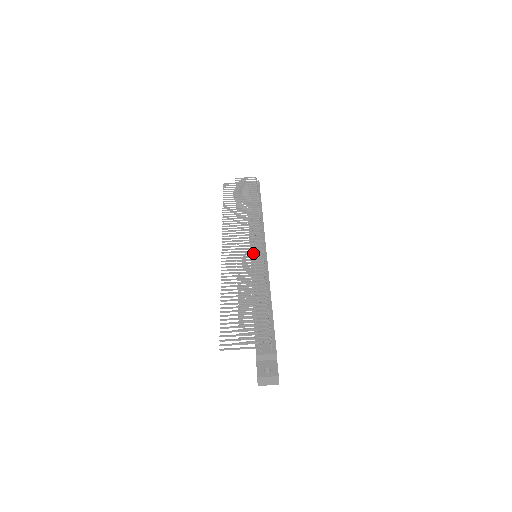
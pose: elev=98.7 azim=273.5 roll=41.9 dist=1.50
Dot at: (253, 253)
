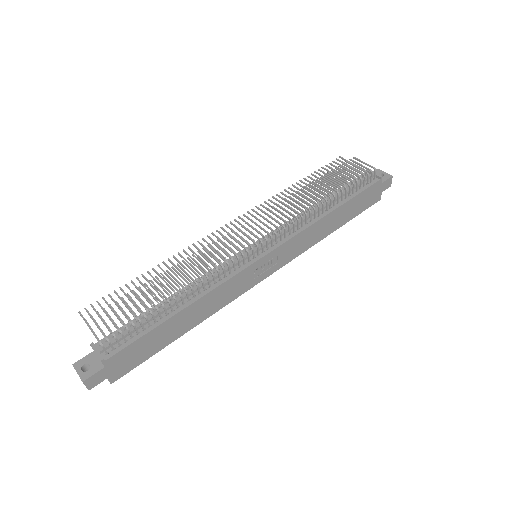
Dot at: occluded
